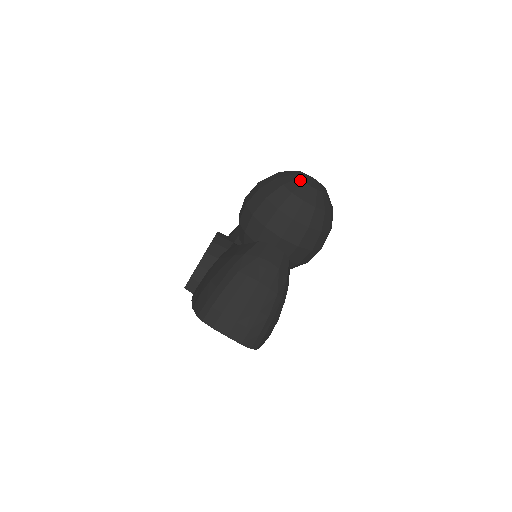
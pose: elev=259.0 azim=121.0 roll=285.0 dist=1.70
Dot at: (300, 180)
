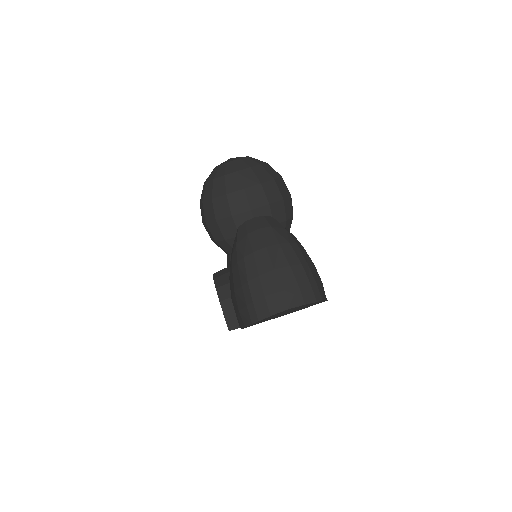
Dot at: (222, 165)
